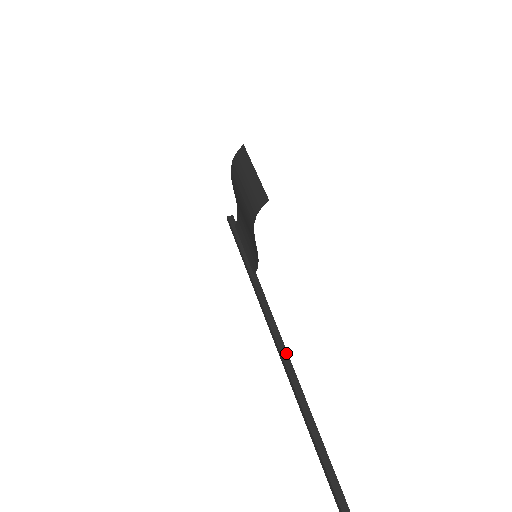
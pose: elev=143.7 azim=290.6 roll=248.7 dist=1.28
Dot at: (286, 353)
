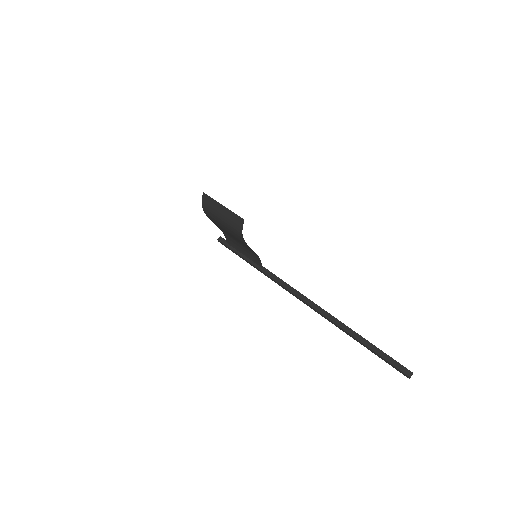
Dot at: (315, 305)
